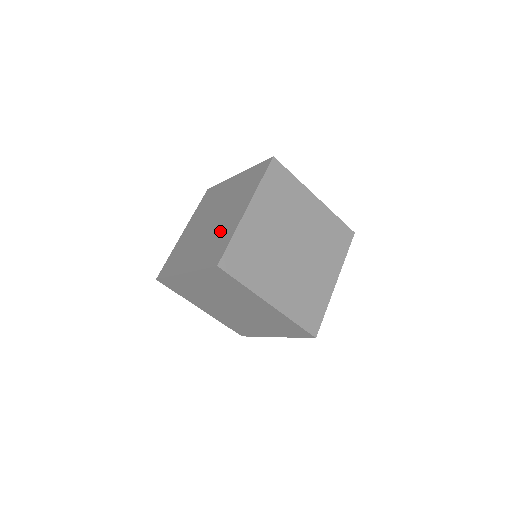
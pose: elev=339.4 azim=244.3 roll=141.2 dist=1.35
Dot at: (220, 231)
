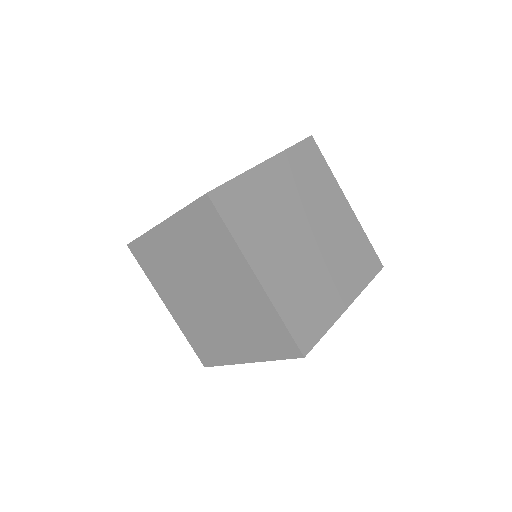
Dot at: occluded
